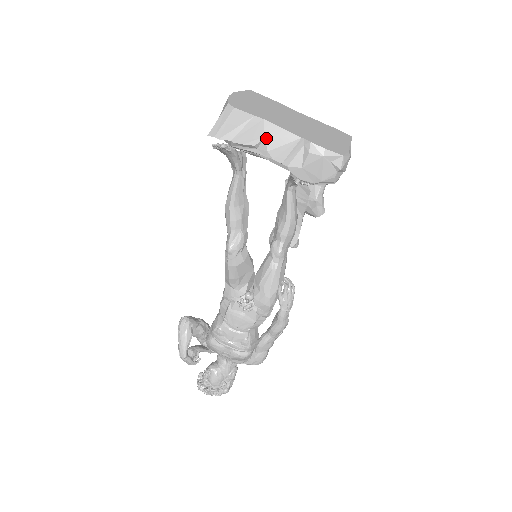
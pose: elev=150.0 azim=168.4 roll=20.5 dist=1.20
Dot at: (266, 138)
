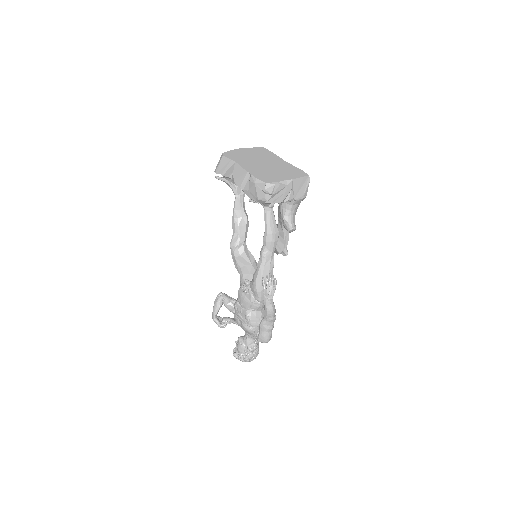
Dot at: (234, 172)
